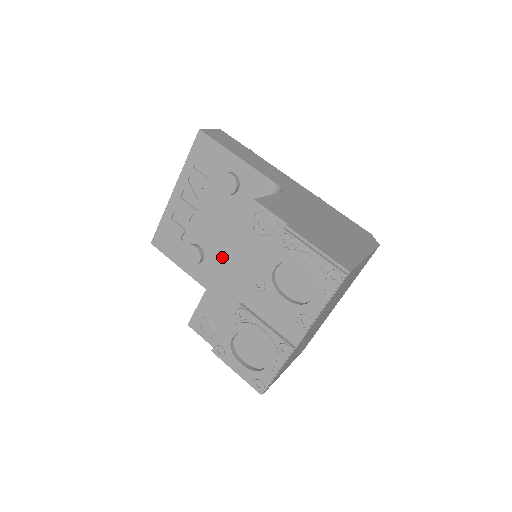
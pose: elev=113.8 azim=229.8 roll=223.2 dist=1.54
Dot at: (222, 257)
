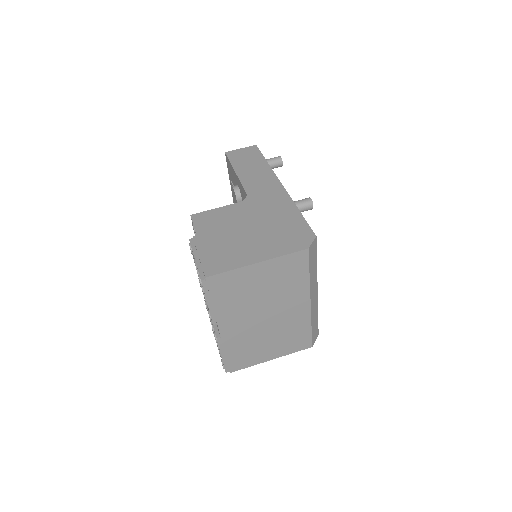
Dot at: occluded
